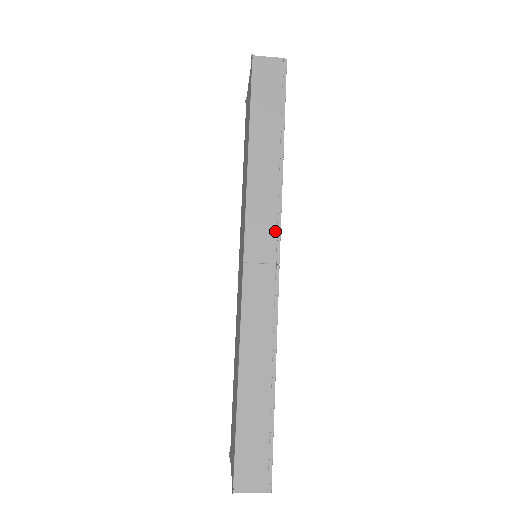
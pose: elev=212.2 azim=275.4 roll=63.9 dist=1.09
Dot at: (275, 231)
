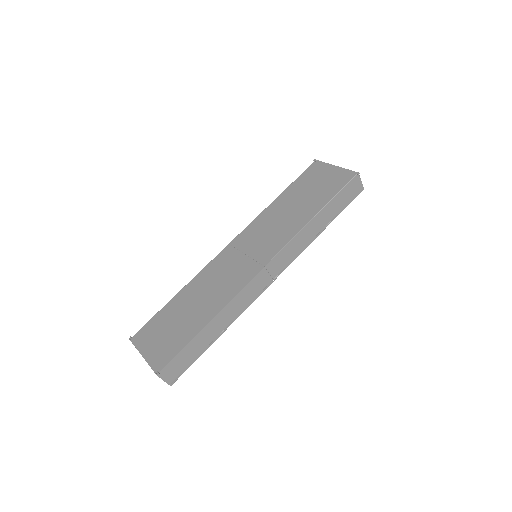
Dot at: (287, 264)
